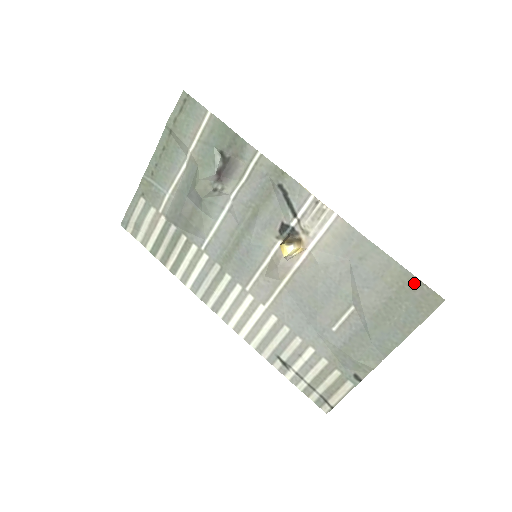
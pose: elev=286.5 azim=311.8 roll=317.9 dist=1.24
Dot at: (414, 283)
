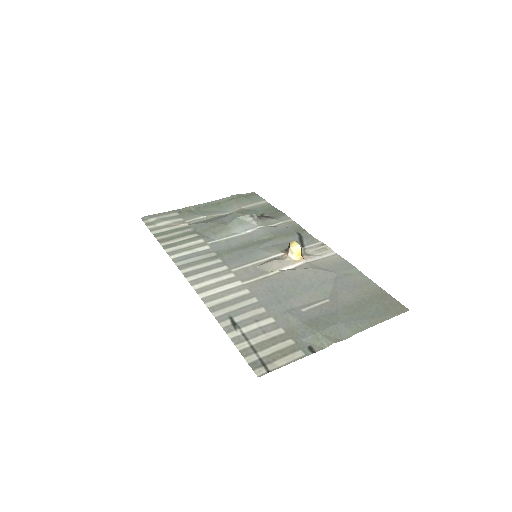
Dot at: (386, 296)
